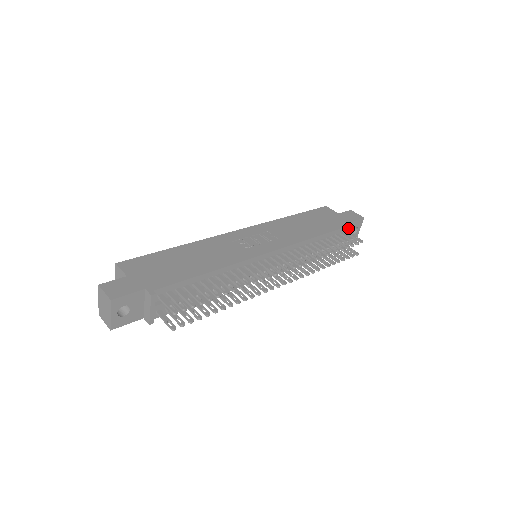
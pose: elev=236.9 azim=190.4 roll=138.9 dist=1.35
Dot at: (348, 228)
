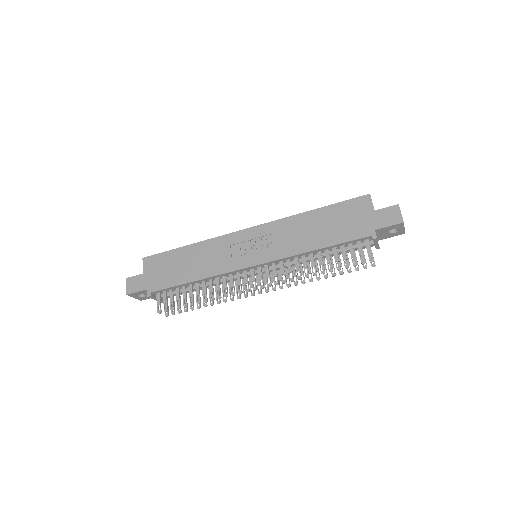
Dot at: (369, 237)
